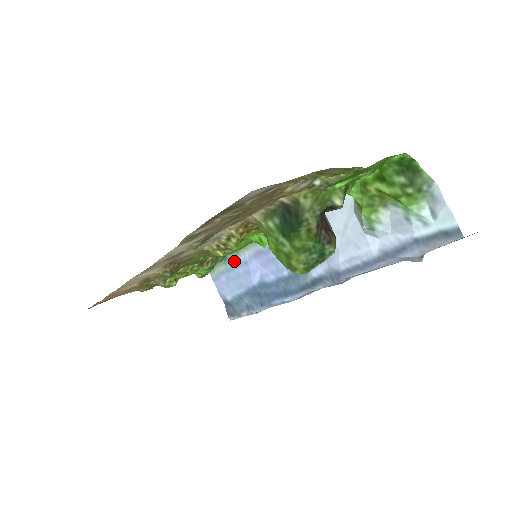
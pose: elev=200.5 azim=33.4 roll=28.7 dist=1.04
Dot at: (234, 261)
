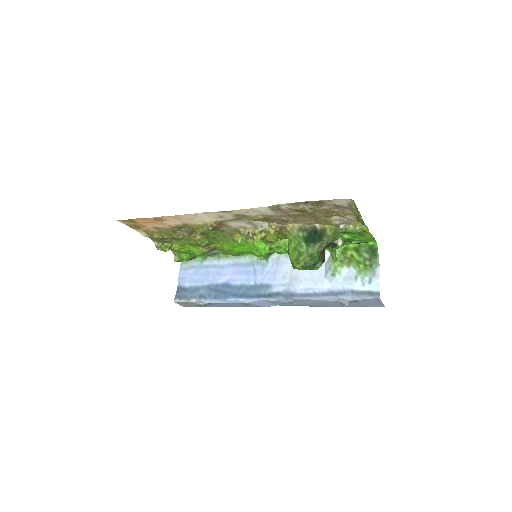
Dot at: (211, 263)
